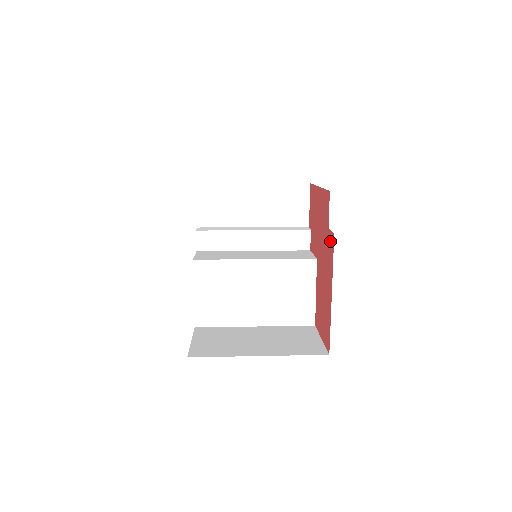
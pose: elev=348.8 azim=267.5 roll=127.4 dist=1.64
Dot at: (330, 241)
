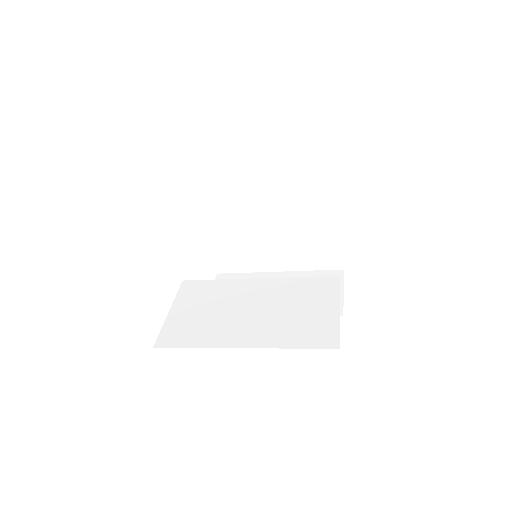
Dot at: occluded
